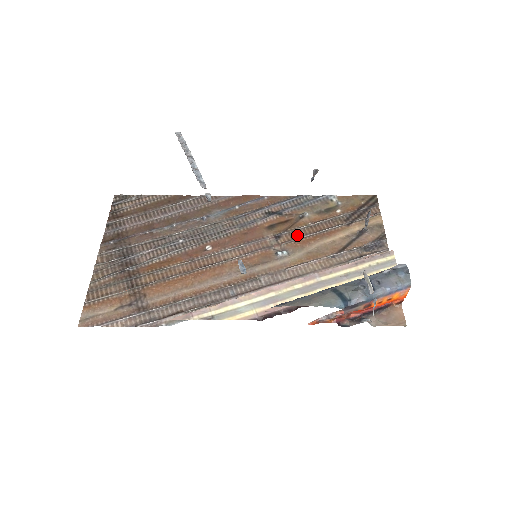
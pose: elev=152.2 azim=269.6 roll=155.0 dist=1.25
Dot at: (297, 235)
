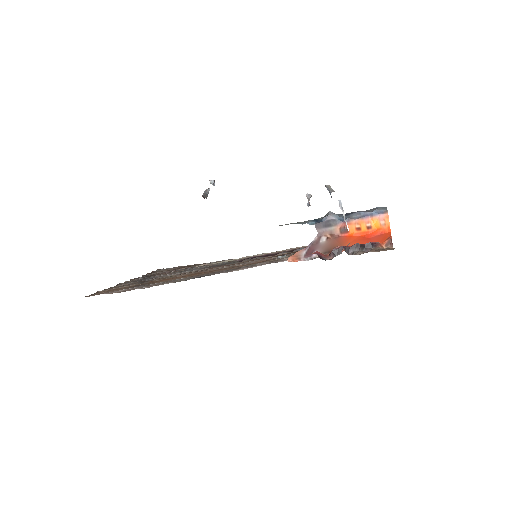
Dot at: occluded
